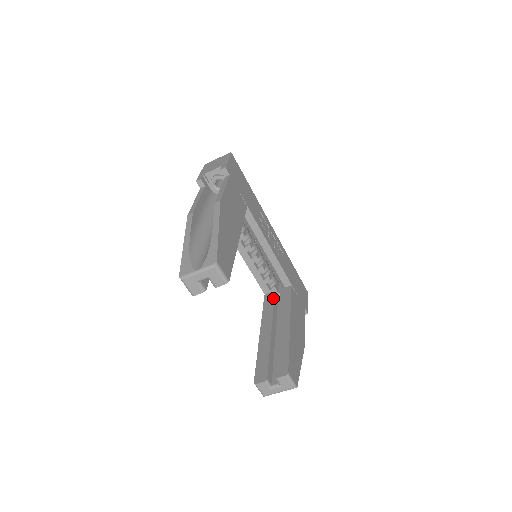
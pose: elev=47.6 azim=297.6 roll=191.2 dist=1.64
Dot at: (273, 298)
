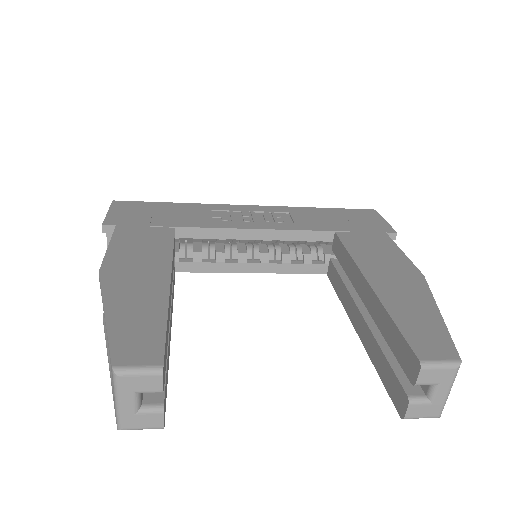
Dot at: (334, 269)
